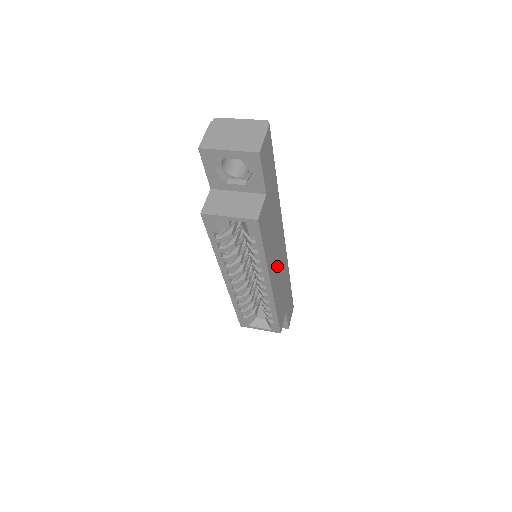
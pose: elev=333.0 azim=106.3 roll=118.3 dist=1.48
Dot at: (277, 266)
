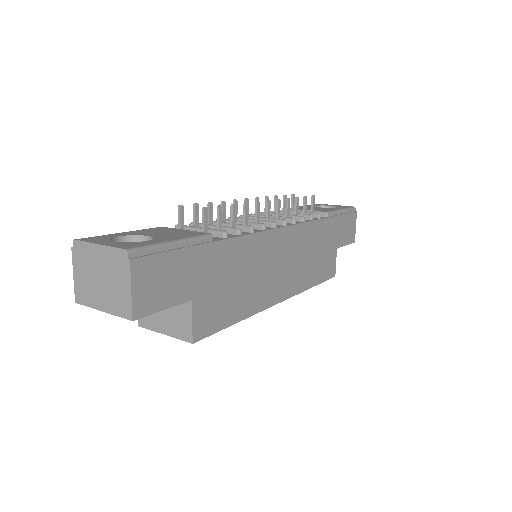
Dot at: (282, 271)
